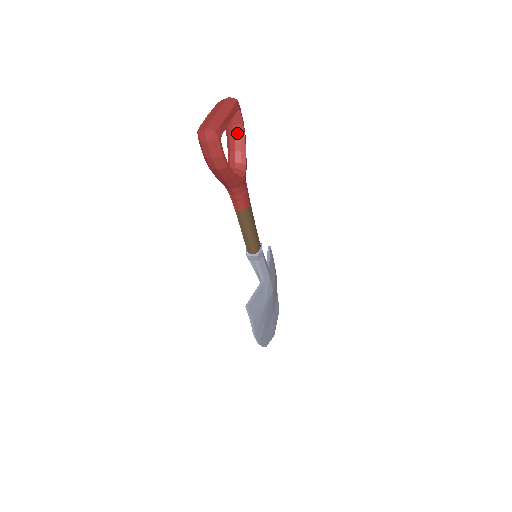
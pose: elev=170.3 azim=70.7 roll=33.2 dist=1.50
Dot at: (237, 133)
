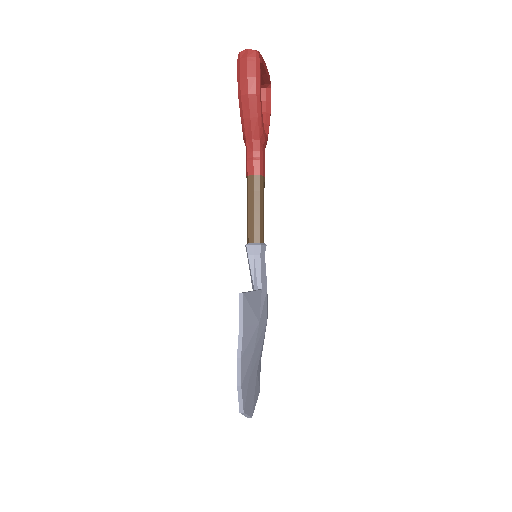
Dot at: (263, 109)
